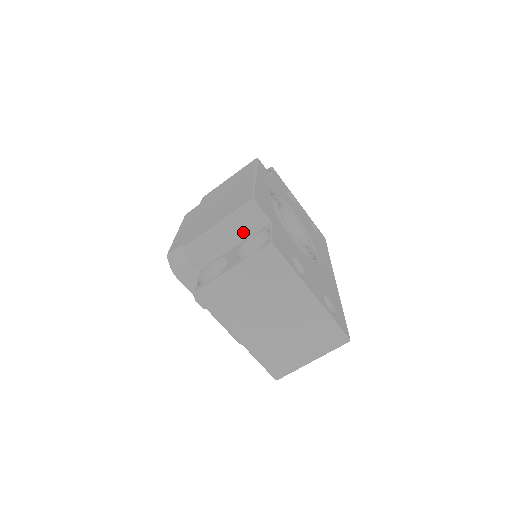
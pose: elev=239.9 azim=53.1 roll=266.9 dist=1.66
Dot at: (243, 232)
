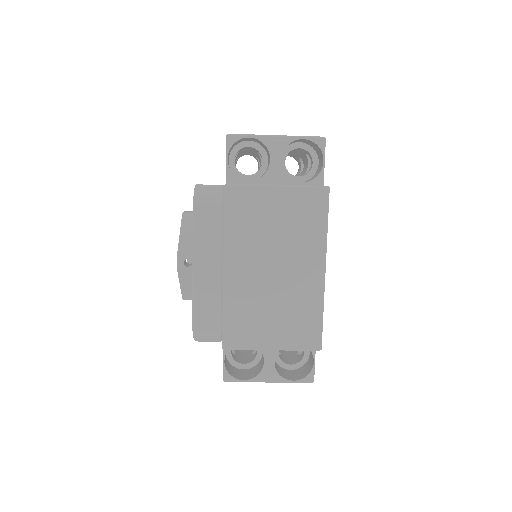
Dot at: occluded
